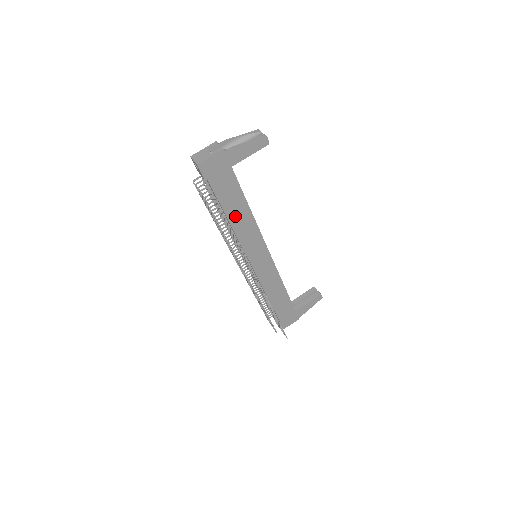
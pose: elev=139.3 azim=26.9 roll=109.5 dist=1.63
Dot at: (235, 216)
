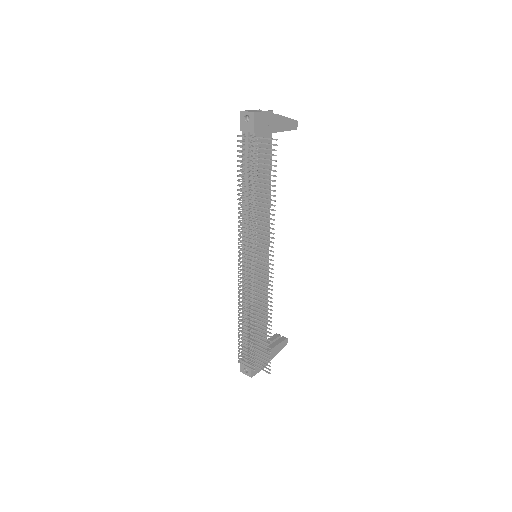
Dot at: (260, 190)
